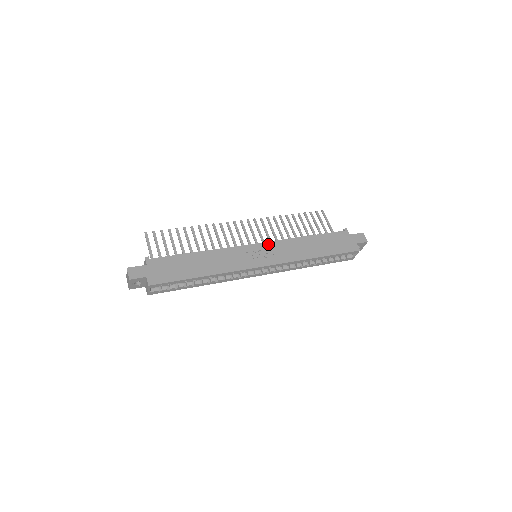
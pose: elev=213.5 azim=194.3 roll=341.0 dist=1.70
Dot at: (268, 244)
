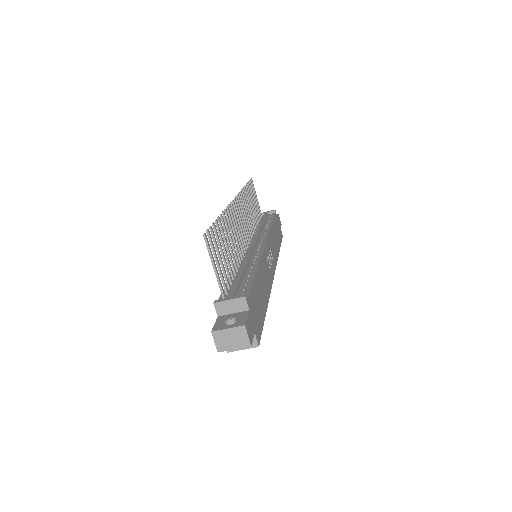
Dot at: (268, 242)
